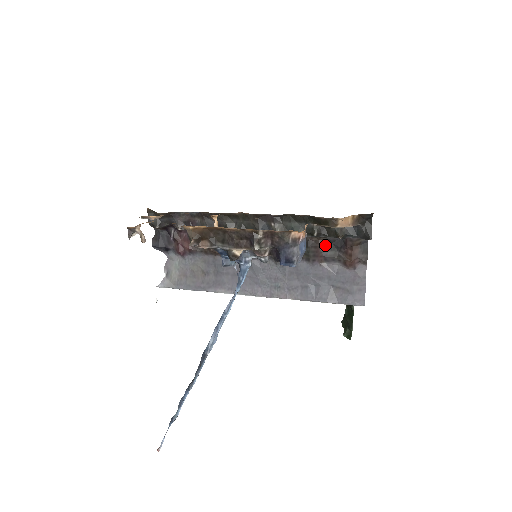
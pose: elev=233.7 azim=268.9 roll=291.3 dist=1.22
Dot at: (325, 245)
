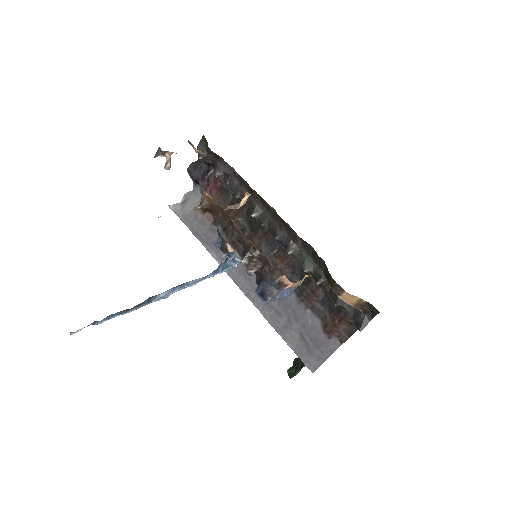
Dot at: (322, 297)
